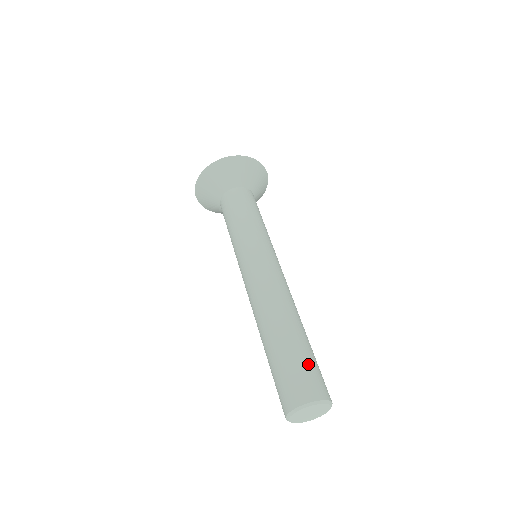
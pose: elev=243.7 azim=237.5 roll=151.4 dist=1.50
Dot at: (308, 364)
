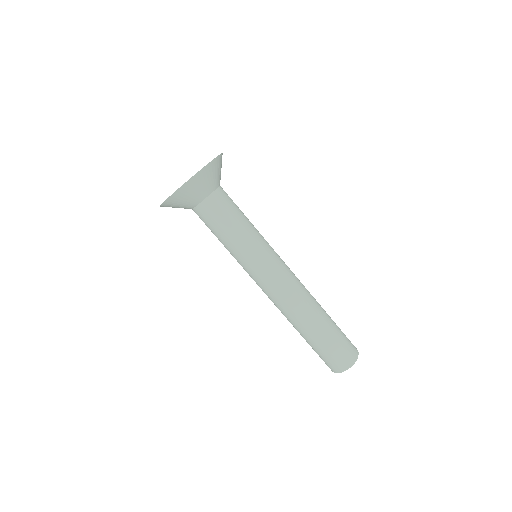
Dot at: (341, 339)
